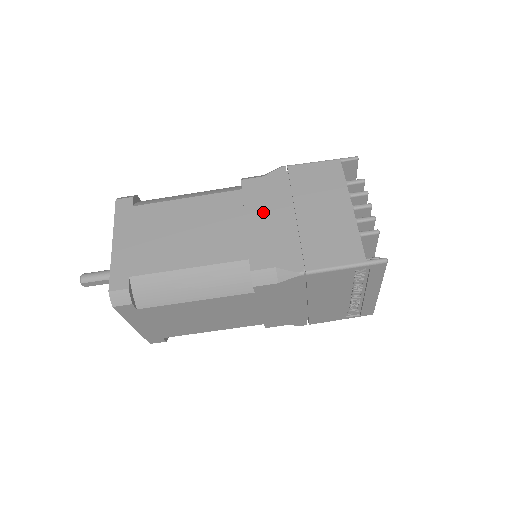
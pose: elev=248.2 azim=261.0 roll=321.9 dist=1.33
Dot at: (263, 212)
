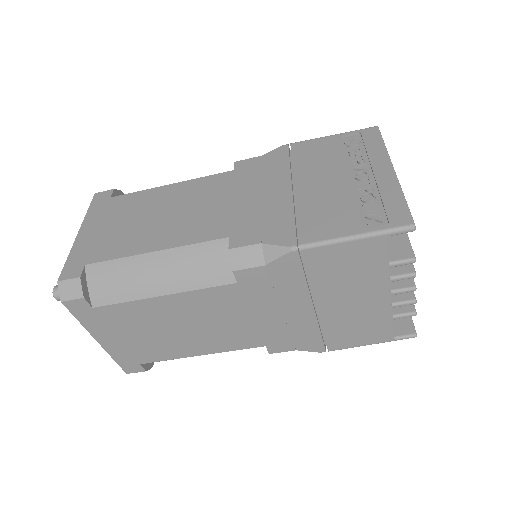
Dot at: (273, 307)
